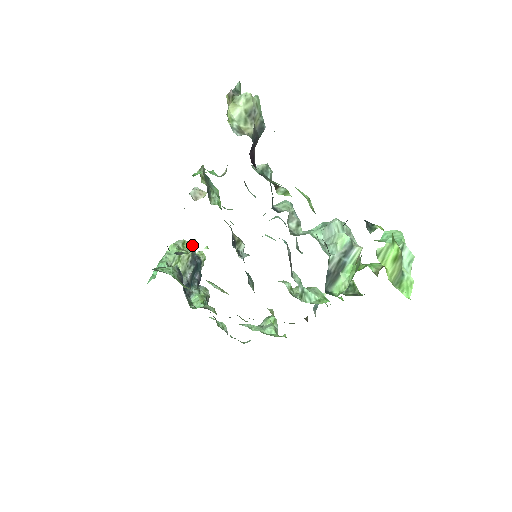
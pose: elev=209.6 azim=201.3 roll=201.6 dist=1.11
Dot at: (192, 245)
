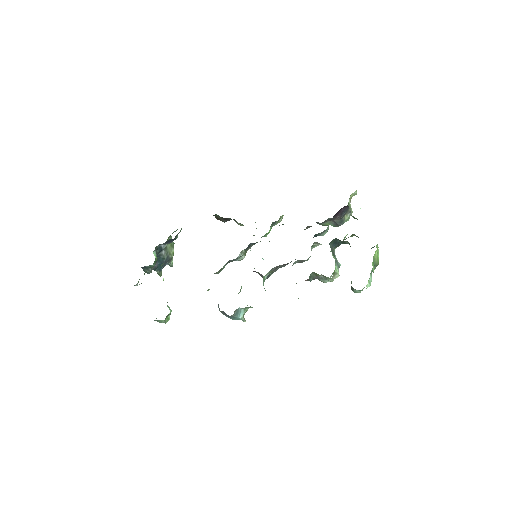
Dot at: (172, 262)
